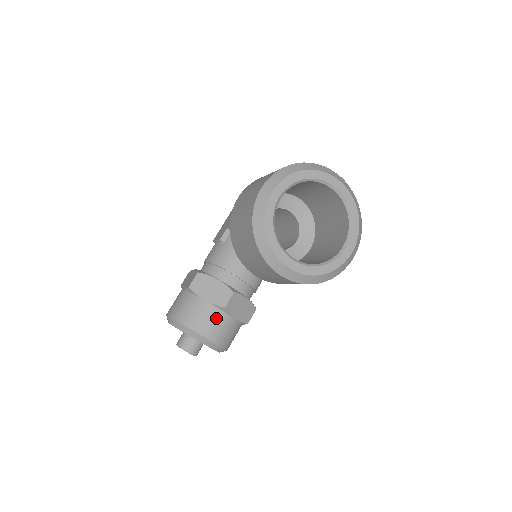
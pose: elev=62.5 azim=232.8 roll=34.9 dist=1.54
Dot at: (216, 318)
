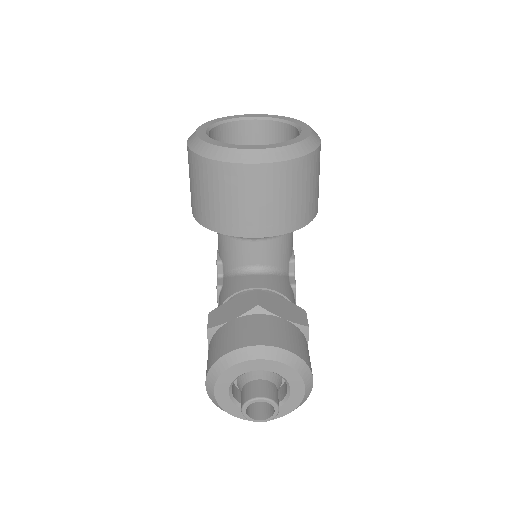
Dot at: (257, 323)
